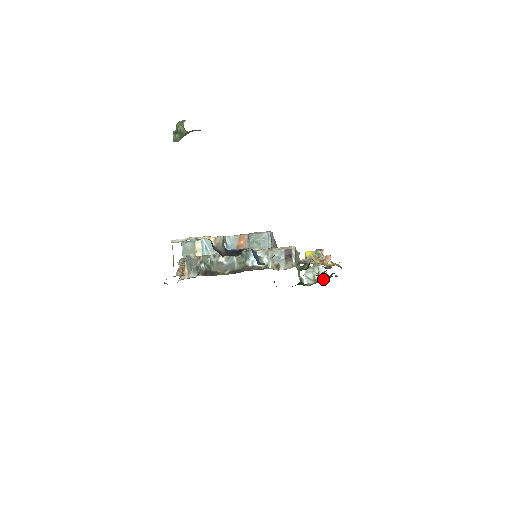
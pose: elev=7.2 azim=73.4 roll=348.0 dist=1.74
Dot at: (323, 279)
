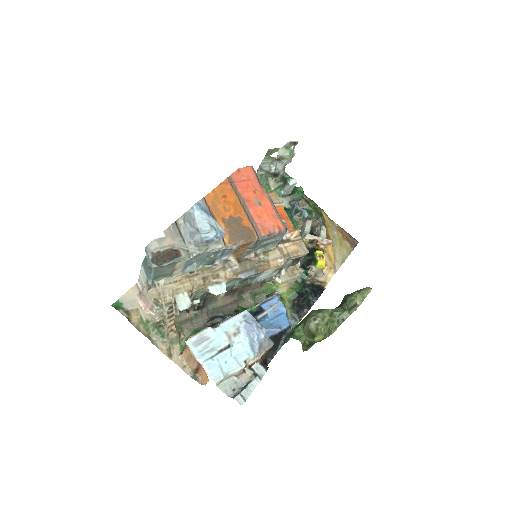
Dot at: (287, 194)
